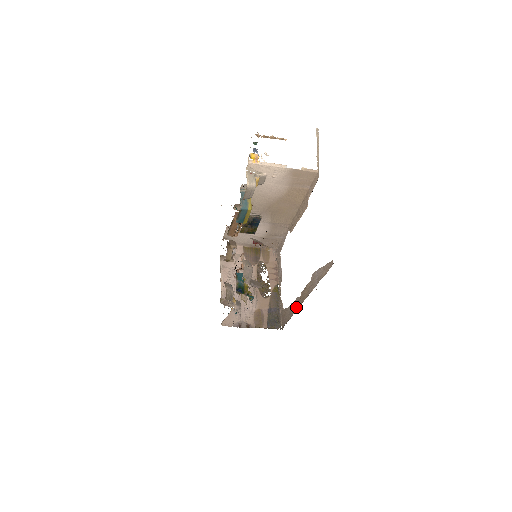
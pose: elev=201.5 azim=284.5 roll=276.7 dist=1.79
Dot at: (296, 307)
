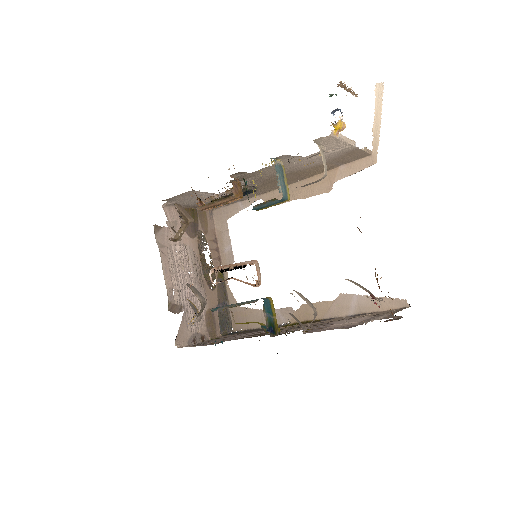
Dot at: (284, 319)
